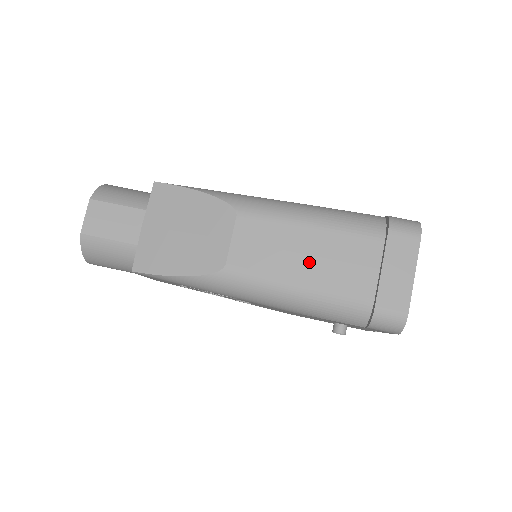
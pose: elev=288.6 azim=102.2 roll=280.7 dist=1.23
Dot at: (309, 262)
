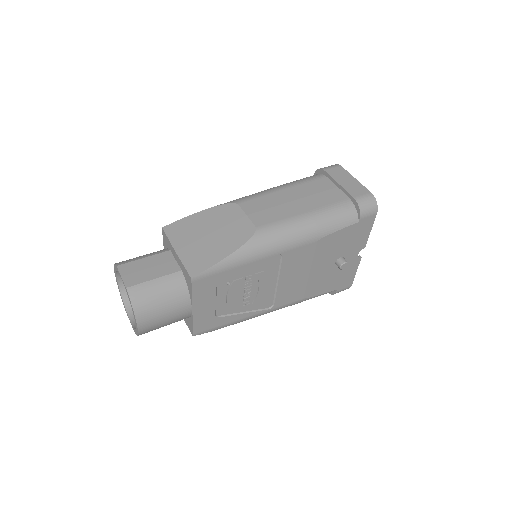
Dot at: (300, 202)
